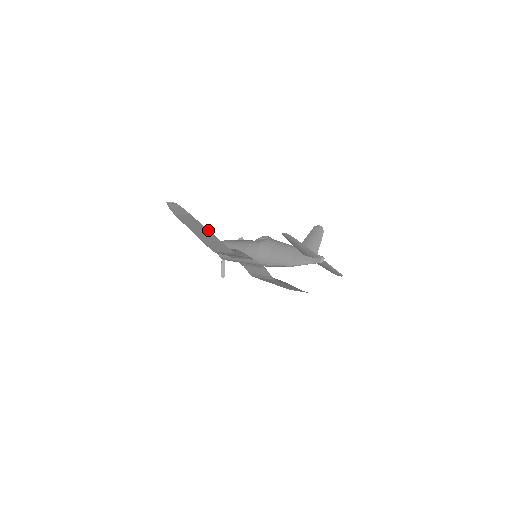
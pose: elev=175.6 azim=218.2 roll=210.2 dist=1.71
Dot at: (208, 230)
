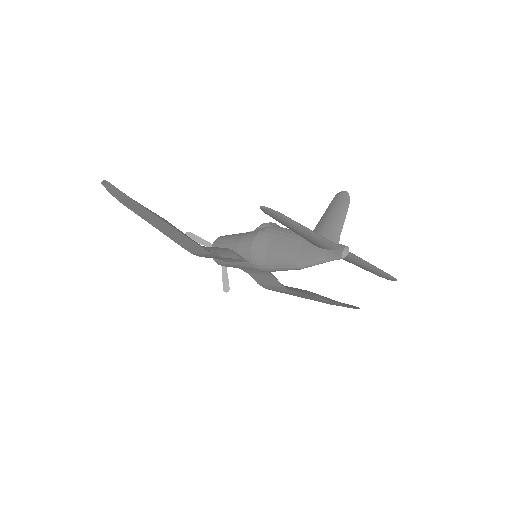
Dot at: (161, 219)
